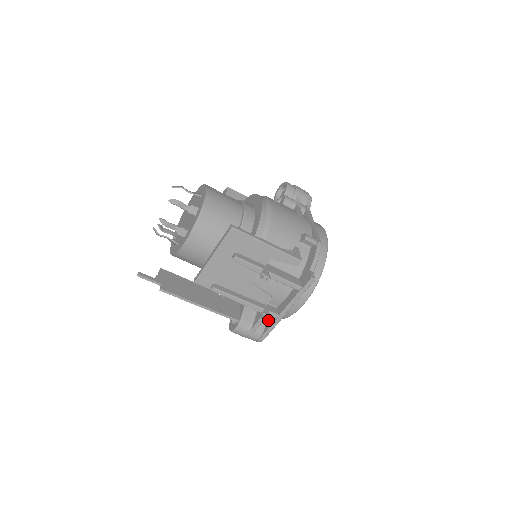
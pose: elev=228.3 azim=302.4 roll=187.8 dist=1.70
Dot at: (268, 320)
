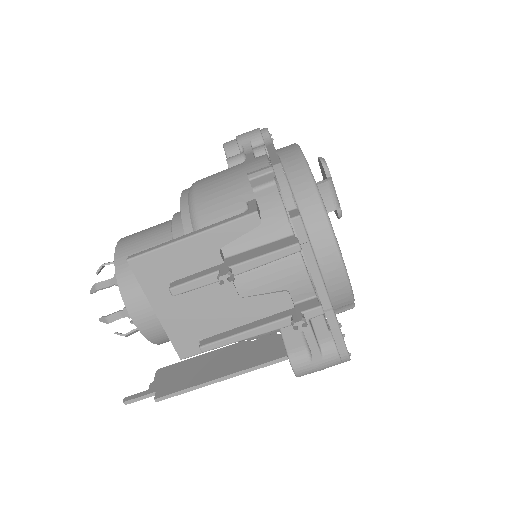
Dot at: occluded
